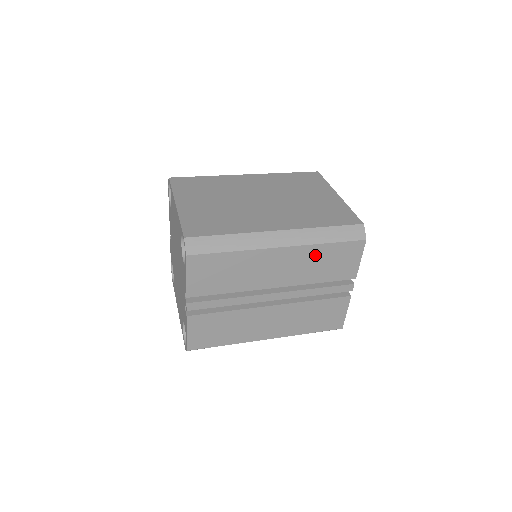
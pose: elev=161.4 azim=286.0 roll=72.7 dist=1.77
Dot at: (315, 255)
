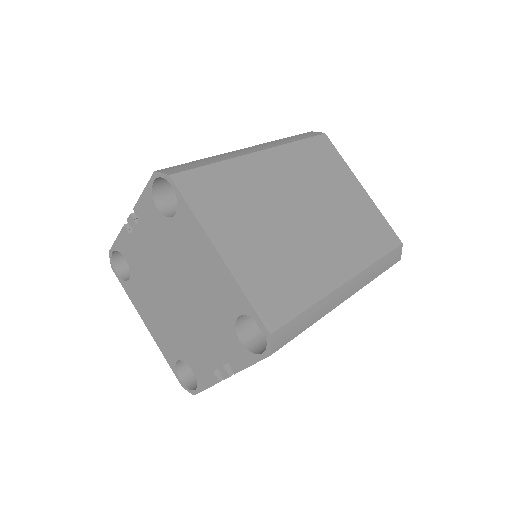
Dot at: occluded
